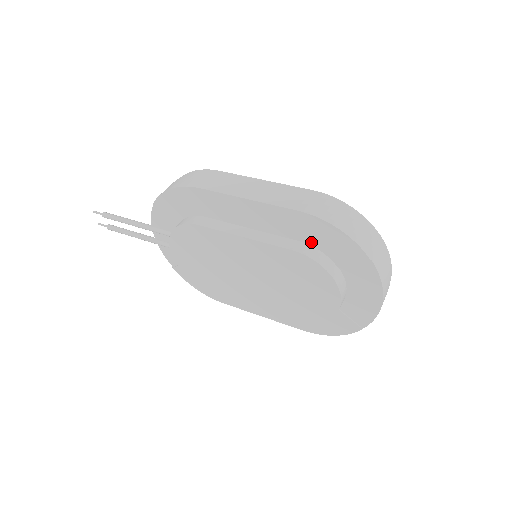
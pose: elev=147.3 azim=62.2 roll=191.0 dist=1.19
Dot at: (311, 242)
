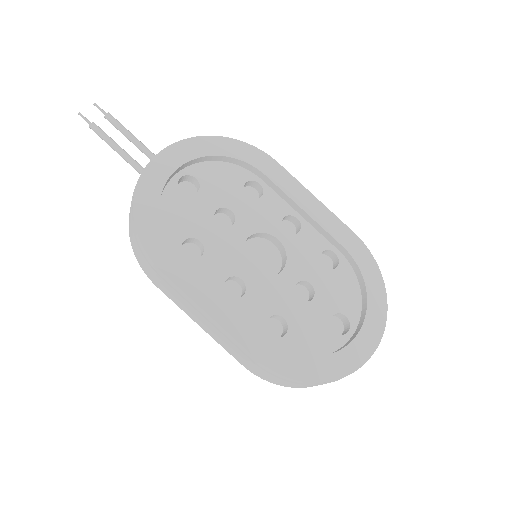
Dot at: occluded
